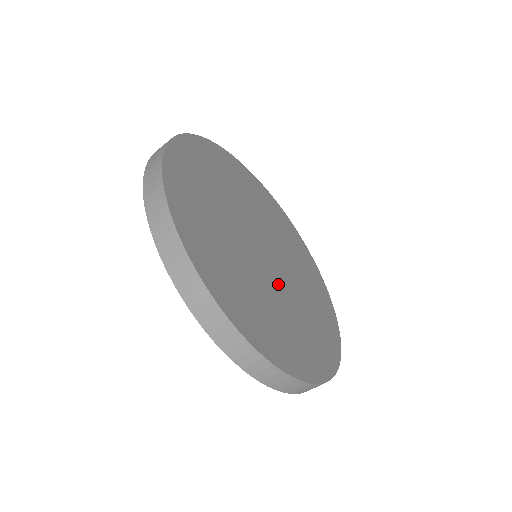
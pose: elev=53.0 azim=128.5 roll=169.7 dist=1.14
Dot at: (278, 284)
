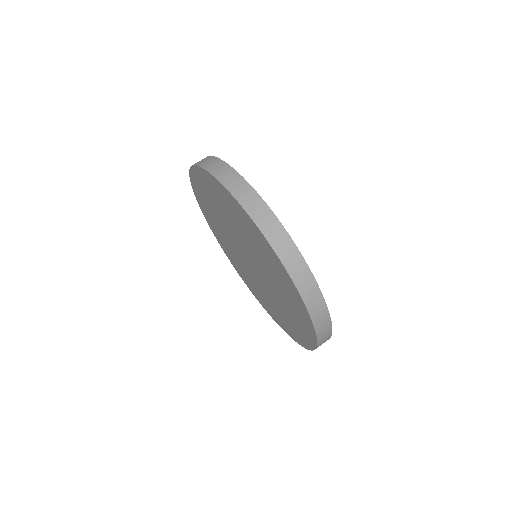
Dot at: occluded
